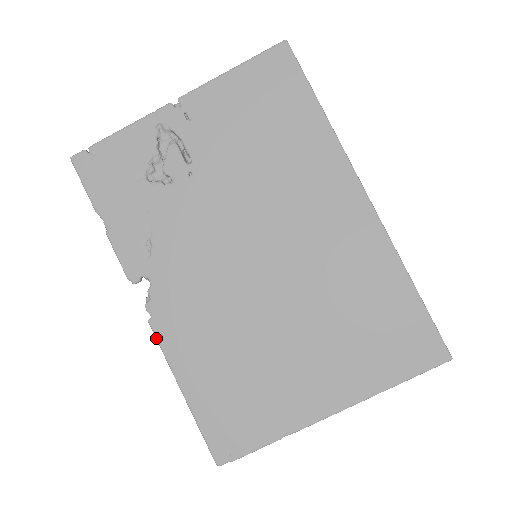
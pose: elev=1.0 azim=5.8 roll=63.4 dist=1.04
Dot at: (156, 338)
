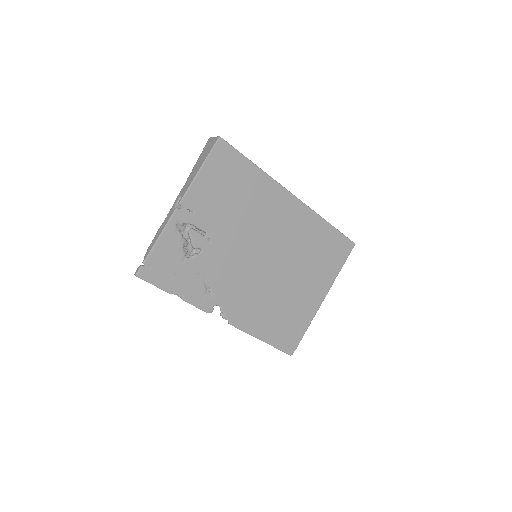
Dot at: (237, 328)
